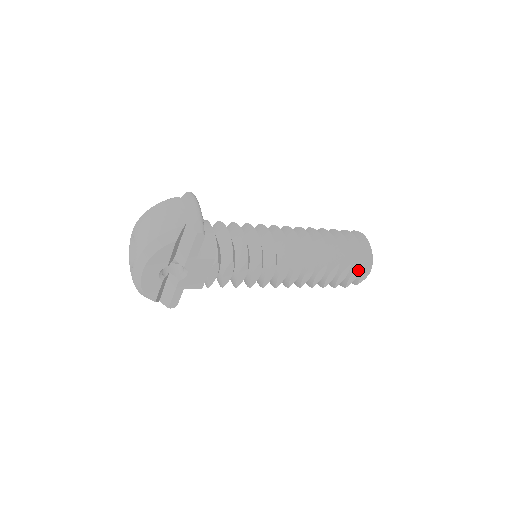
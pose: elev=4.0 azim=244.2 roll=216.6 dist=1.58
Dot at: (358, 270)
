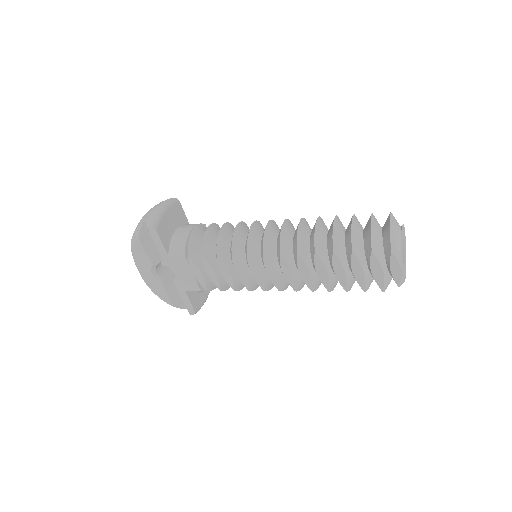
Dot at: (375, 261)
